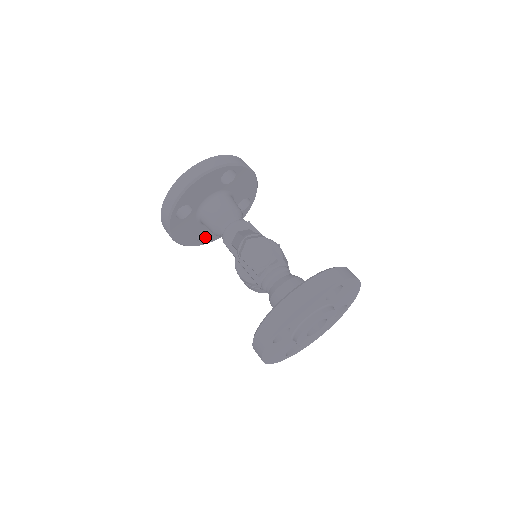
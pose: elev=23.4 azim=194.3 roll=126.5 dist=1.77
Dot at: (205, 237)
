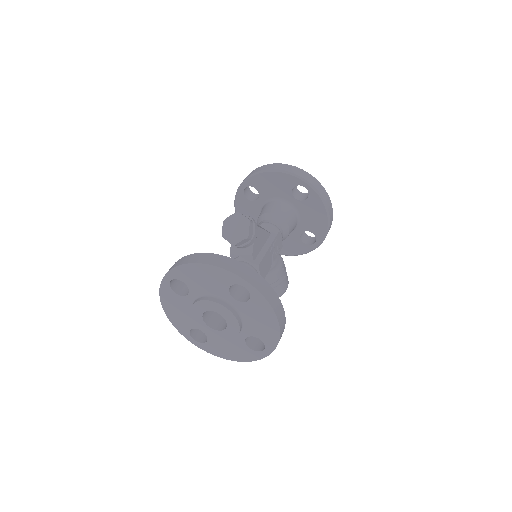
Dot at: occluded
